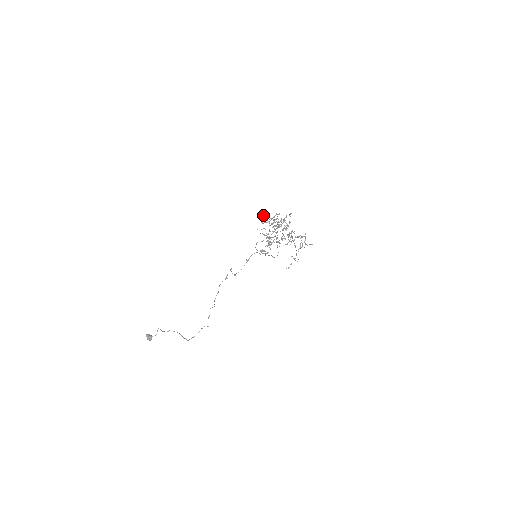
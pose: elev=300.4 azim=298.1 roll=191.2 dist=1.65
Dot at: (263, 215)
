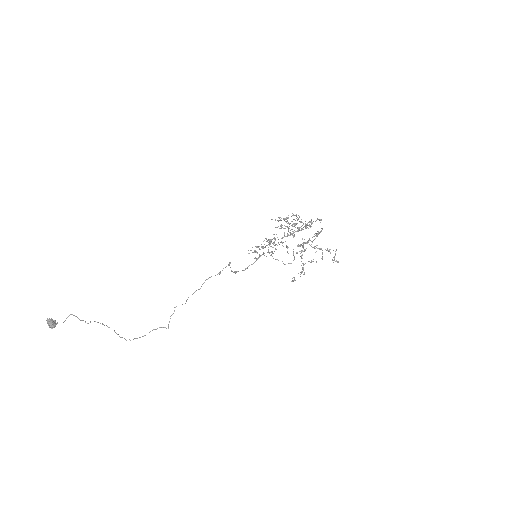
Dot at: occluded
